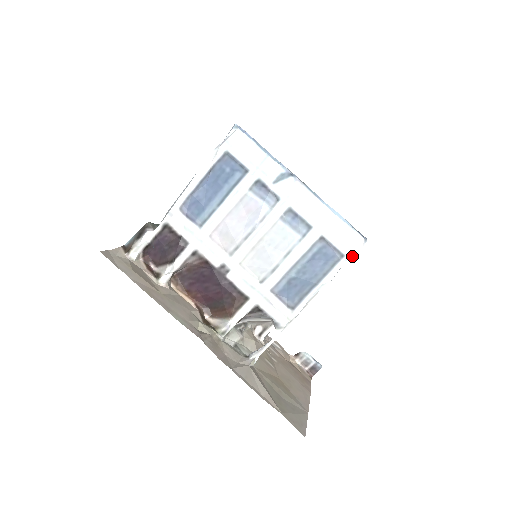
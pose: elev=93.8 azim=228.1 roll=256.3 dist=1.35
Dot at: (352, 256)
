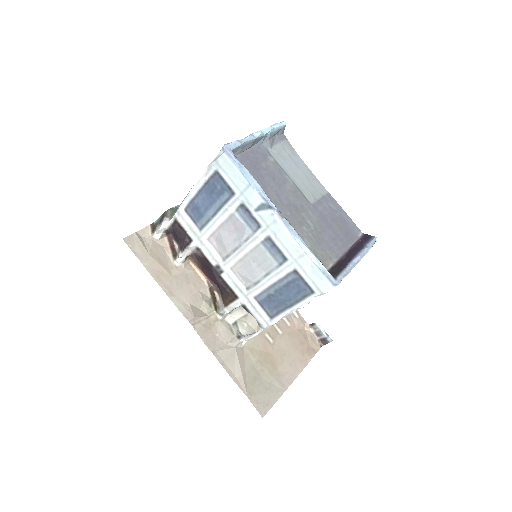
Dot at: (322, 294)
